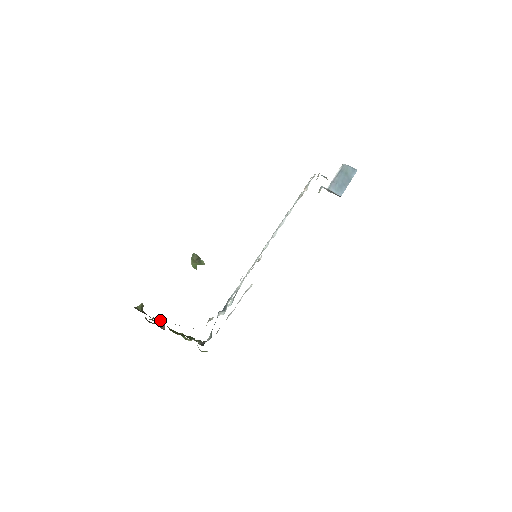
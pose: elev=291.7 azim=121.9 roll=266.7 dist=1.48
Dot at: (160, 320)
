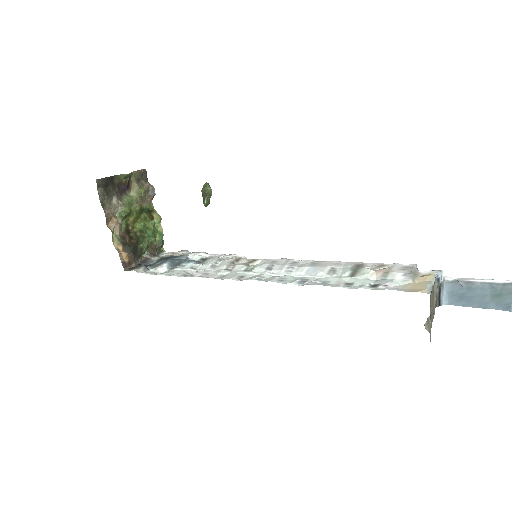
Dot at: (117, 214)
